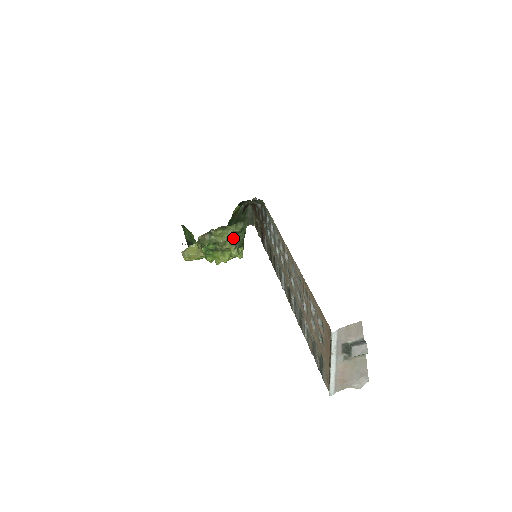
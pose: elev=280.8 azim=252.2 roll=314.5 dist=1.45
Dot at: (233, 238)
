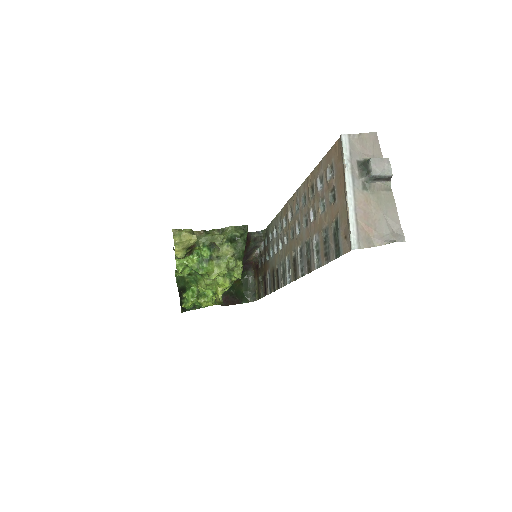
Dot at: (231, 242)
